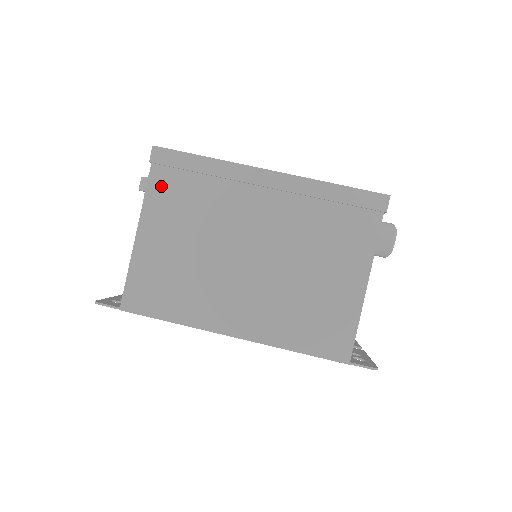
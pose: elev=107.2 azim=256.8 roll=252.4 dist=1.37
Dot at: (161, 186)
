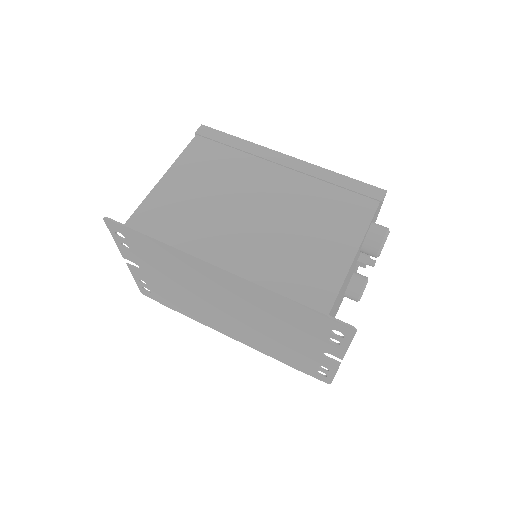
Dot at: (198, 149)
